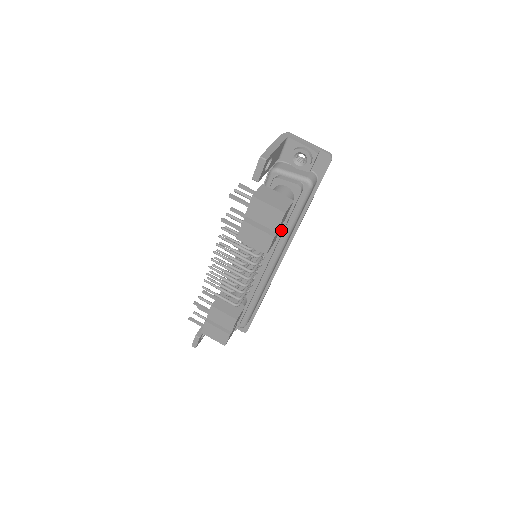
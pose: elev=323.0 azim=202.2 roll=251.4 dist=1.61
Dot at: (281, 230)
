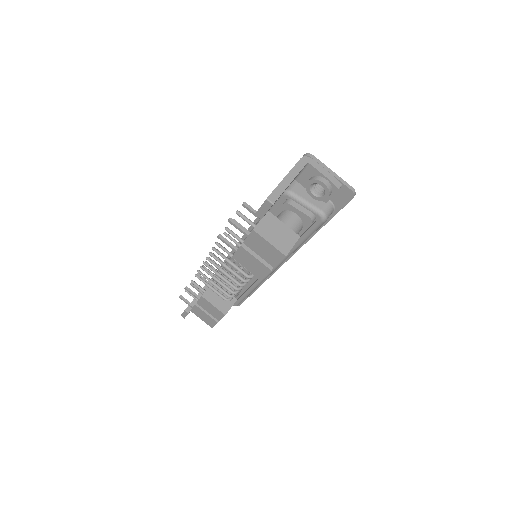
Dot at: occluded
